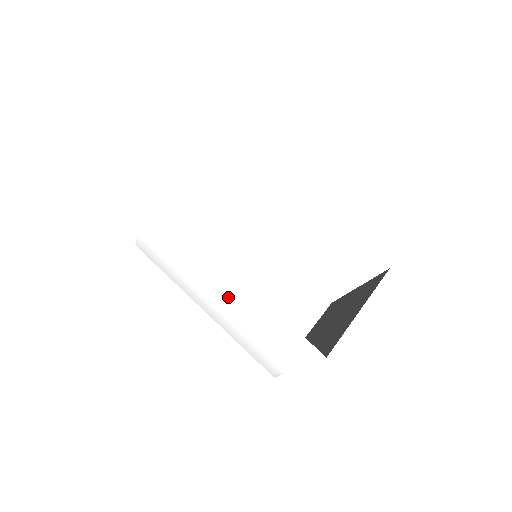
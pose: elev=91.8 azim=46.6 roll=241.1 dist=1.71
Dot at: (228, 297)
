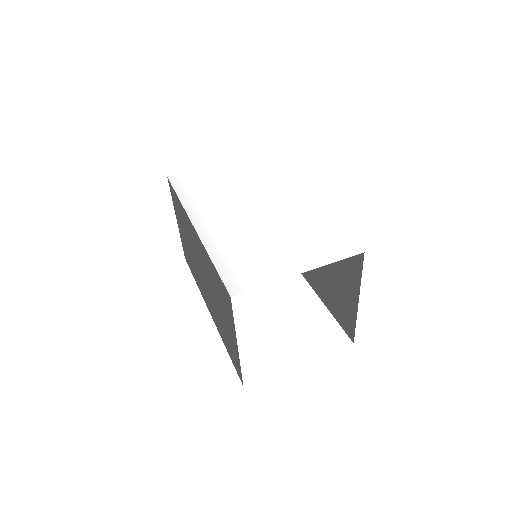
Dot at: (265, 210)
